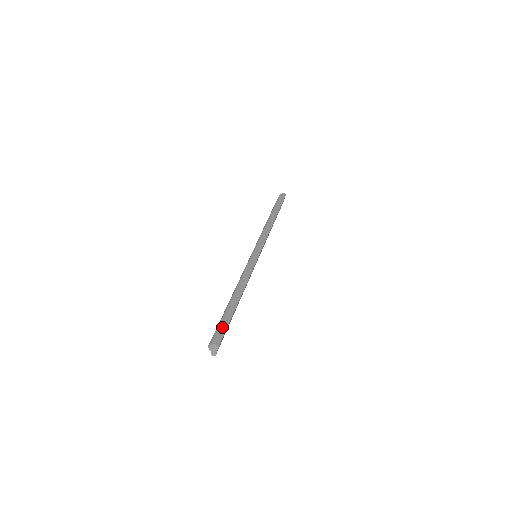
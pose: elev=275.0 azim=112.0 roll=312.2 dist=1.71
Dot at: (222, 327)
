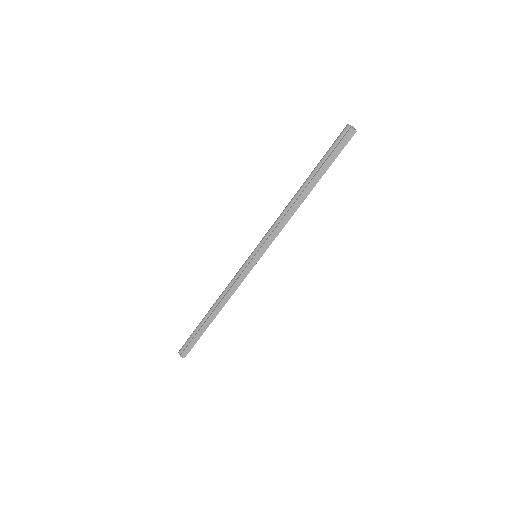
Dot at: (190, 344)
